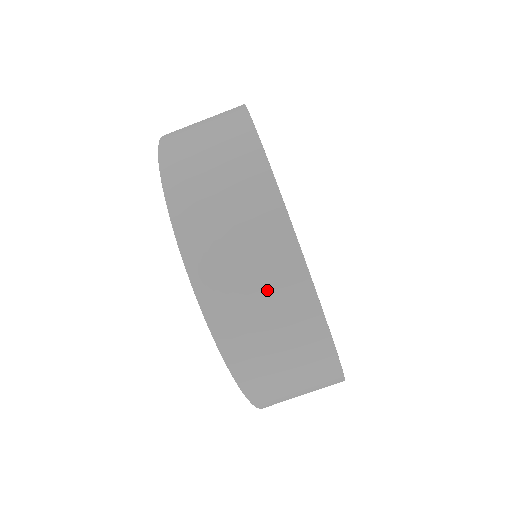
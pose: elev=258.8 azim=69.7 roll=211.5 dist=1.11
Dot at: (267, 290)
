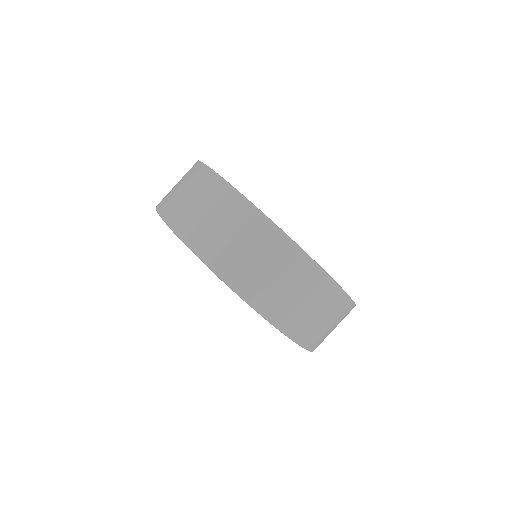
Dot at: (218, 213)
